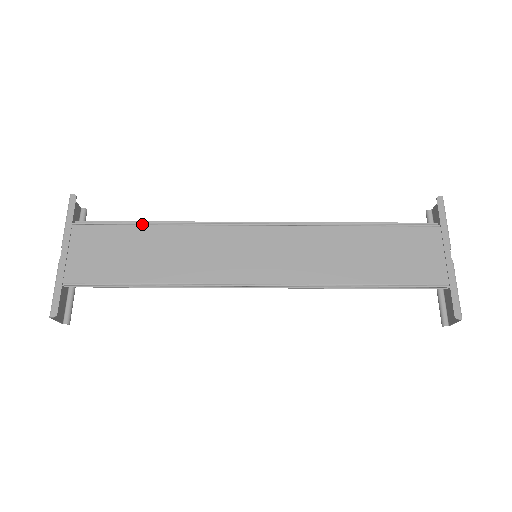
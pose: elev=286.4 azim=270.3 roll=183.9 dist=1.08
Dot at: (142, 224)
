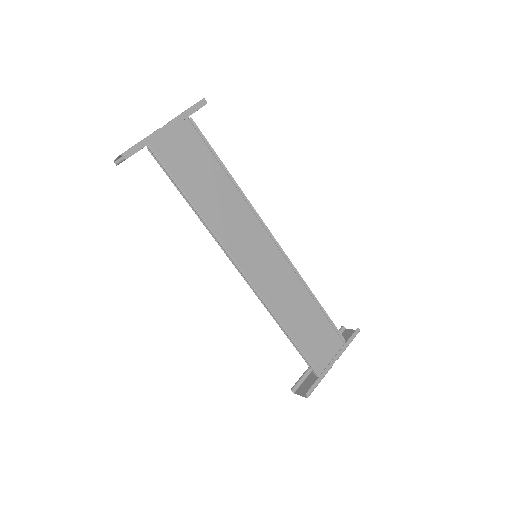
Dot at: (222, 166)
